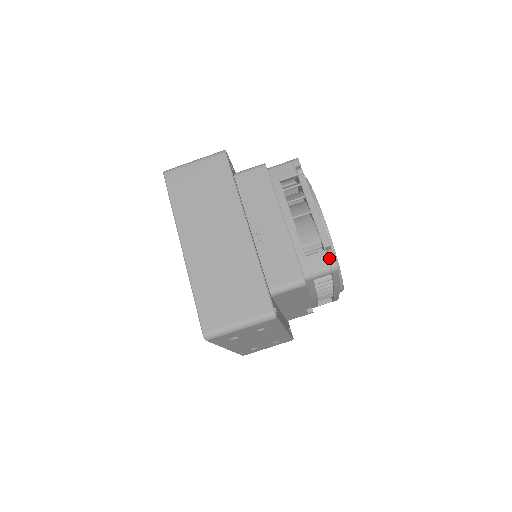
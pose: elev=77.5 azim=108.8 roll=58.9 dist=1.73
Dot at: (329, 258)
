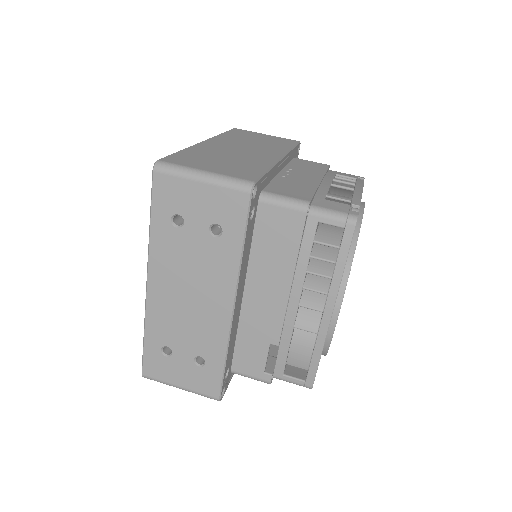
Dot at: occluded
